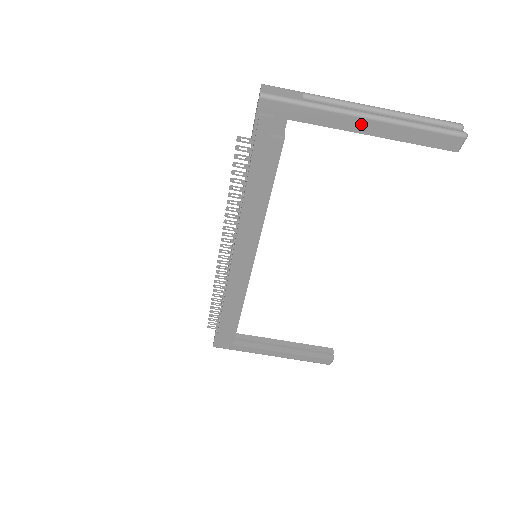
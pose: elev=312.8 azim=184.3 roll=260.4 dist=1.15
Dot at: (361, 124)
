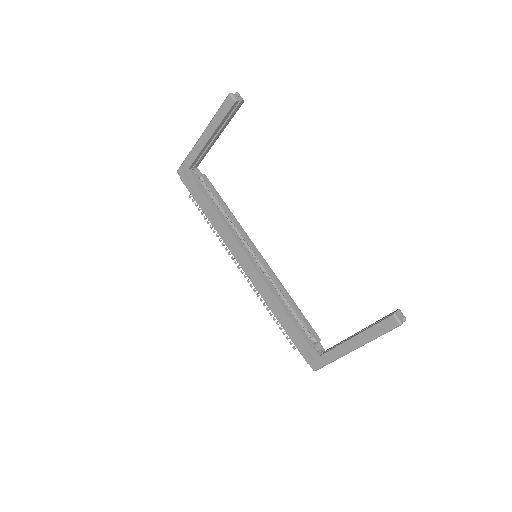
Dot at: (203, 140)
